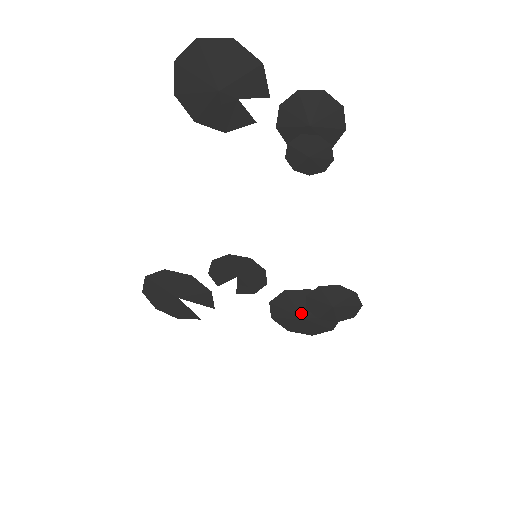
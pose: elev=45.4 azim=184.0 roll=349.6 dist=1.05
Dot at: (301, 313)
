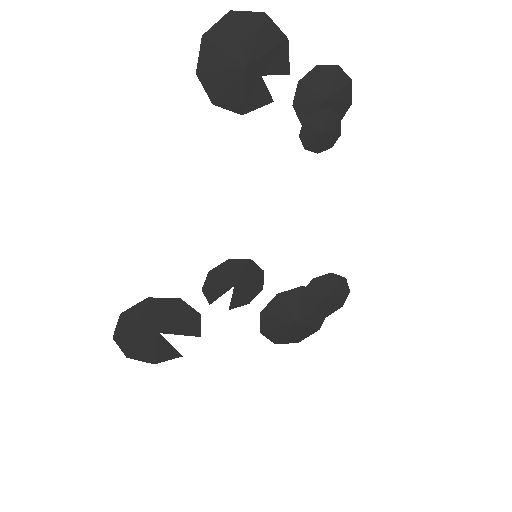
Dot at: (294, 316)
